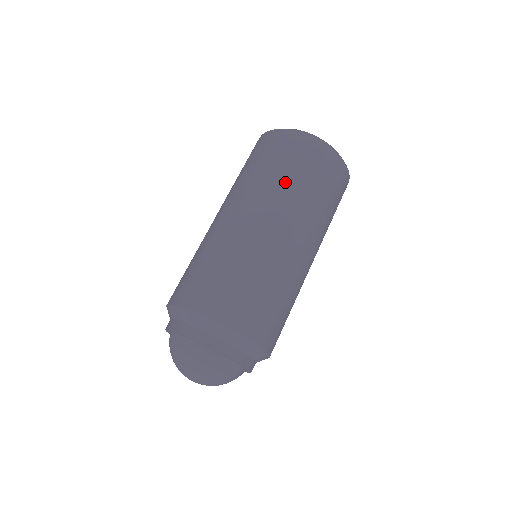
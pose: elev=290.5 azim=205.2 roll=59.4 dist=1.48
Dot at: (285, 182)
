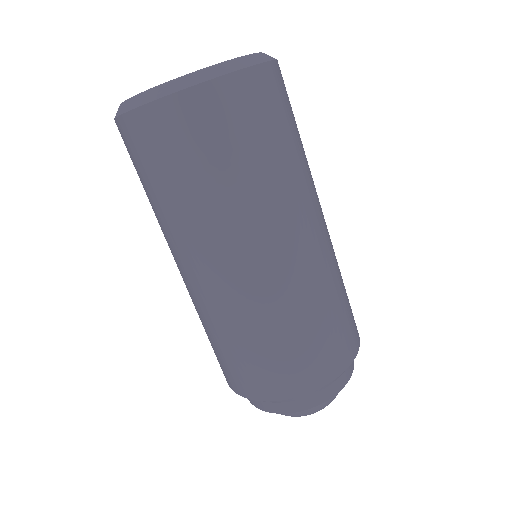
Dot at: (175, 207)
